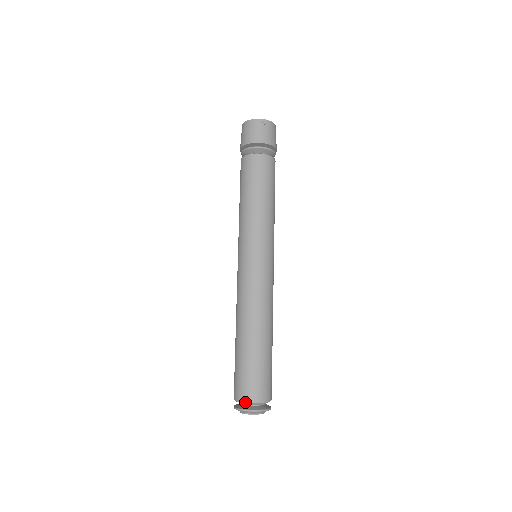
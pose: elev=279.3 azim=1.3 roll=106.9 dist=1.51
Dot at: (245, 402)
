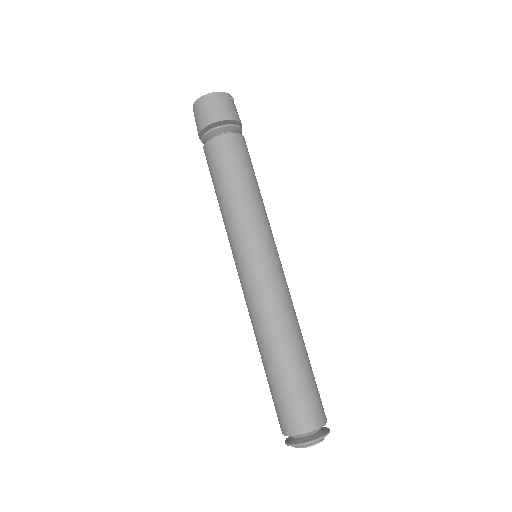
Dot at: (318, 428)
